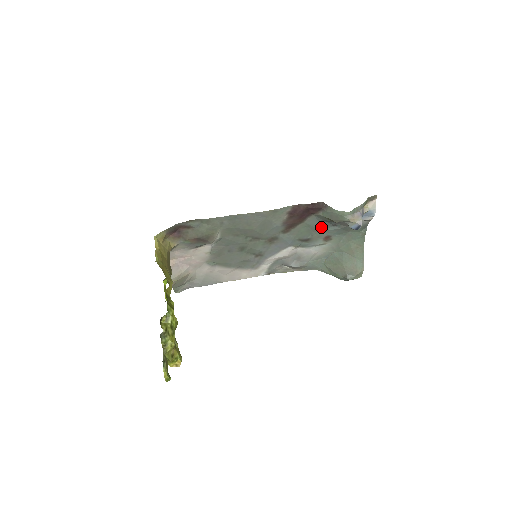
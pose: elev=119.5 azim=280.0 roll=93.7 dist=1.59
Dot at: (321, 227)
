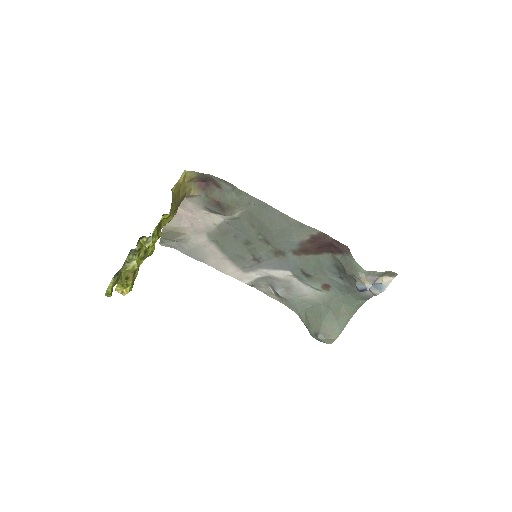
Dot at: (329, 271)
